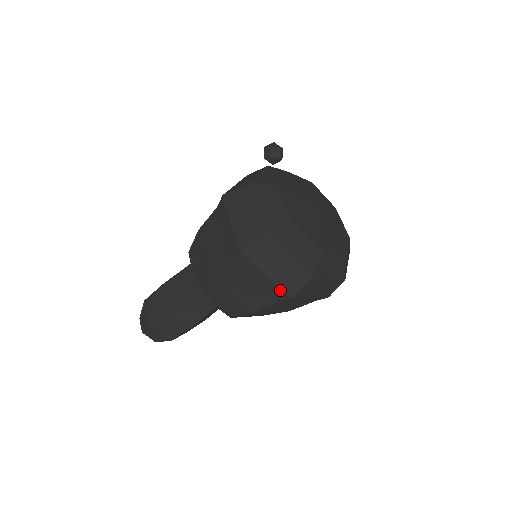
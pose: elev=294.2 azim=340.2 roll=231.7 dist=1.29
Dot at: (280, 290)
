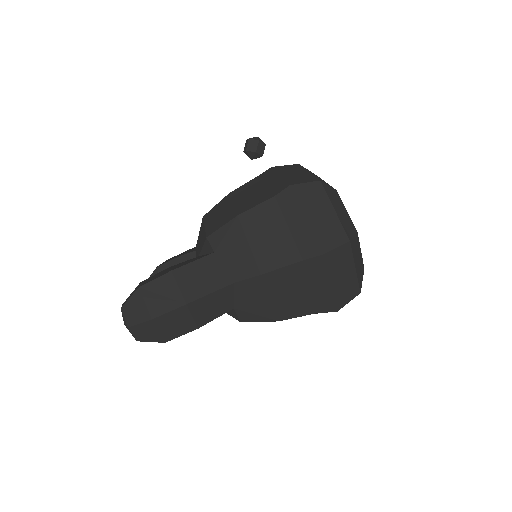
Dot at: (333, 301)
